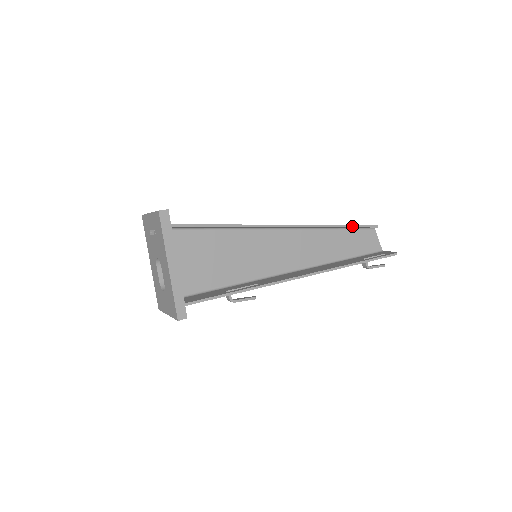
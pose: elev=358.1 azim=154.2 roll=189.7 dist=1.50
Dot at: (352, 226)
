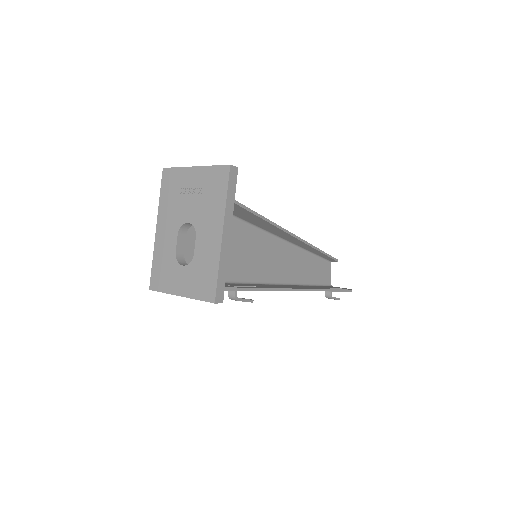
Dot at: (325, 253)
